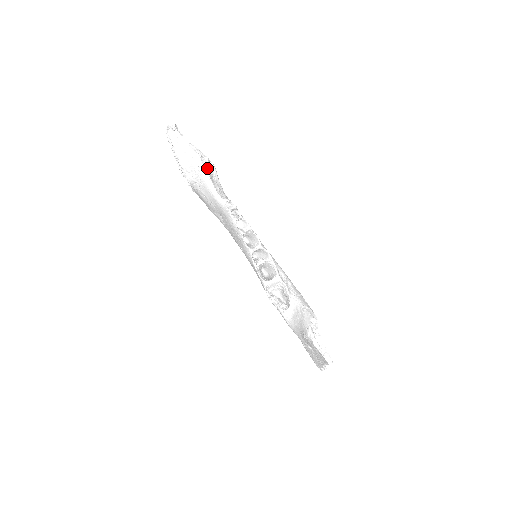
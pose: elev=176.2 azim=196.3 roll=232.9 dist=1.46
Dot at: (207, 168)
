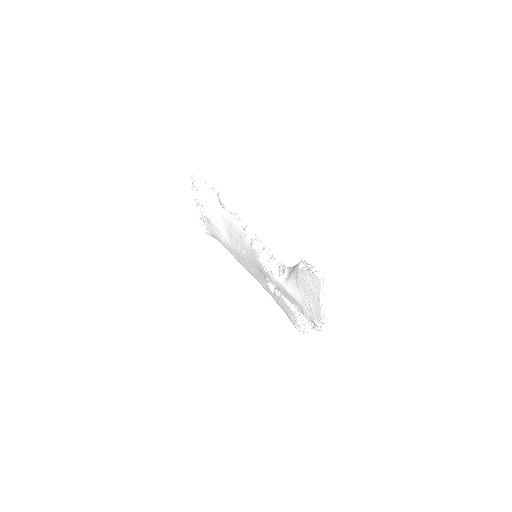
Dot at: (217, 196)
